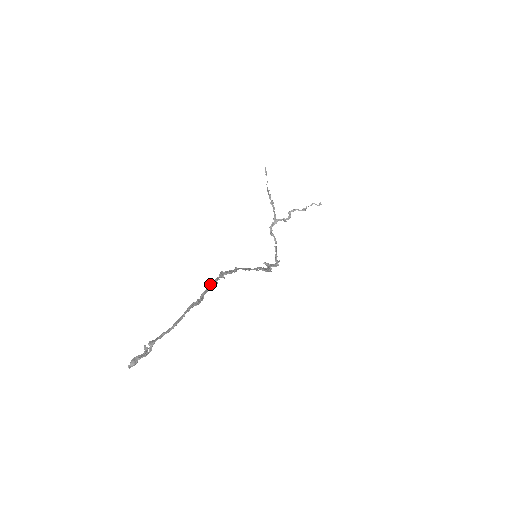
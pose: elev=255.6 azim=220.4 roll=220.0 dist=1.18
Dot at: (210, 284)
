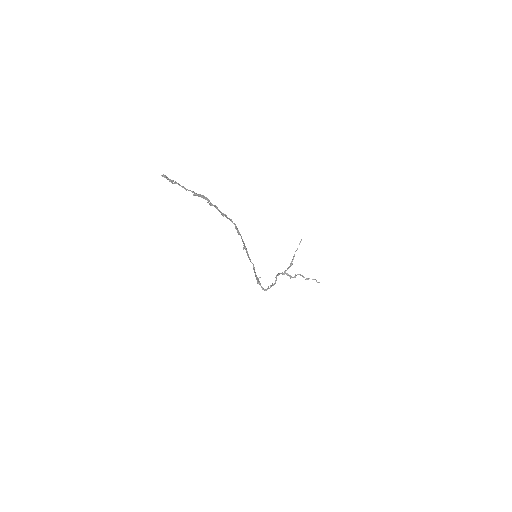
Dot at: (221, 212)
